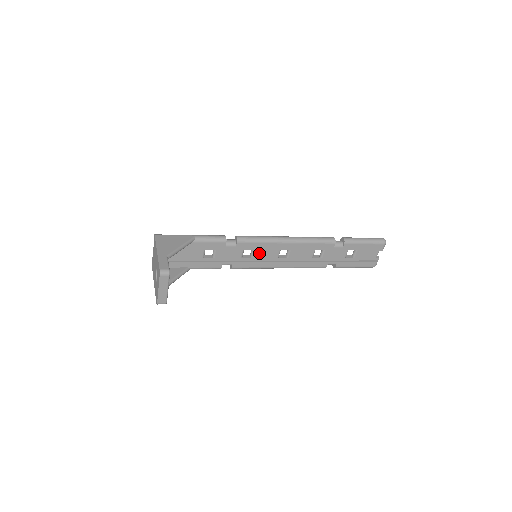
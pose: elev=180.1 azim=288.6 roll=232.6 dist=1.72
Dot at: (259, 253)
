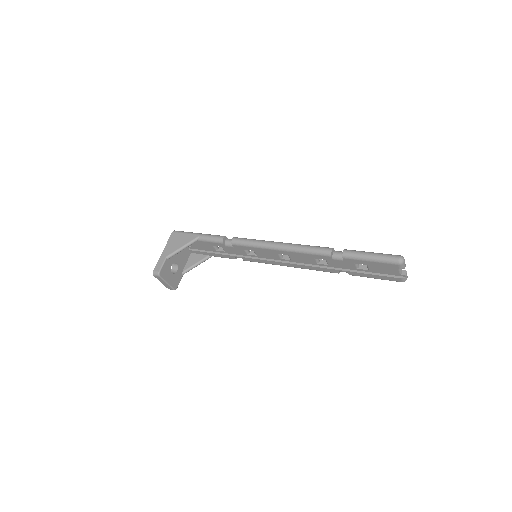
Dot at: (260, 253)
